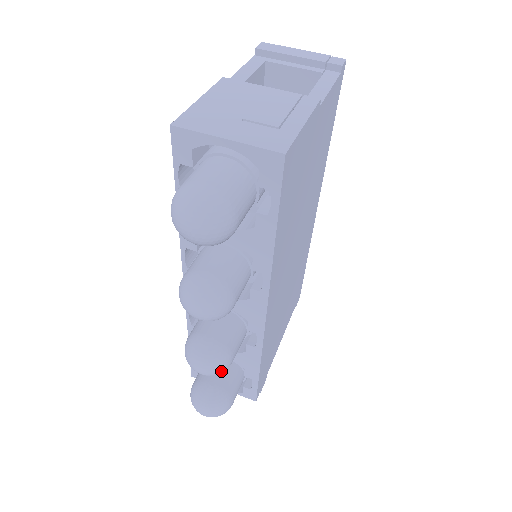
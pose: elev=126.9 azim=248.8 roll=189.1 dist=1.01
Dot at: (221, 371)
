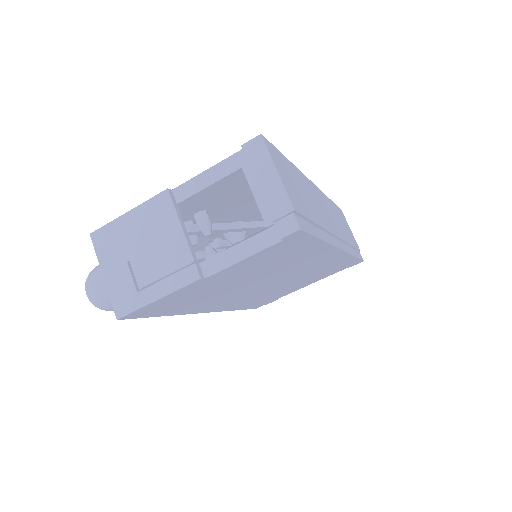
Dot at: occluded
